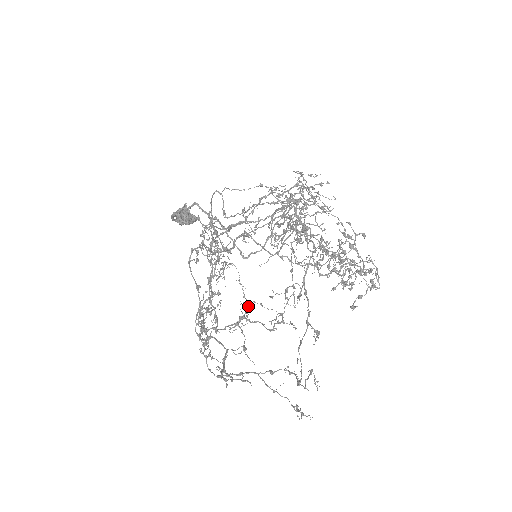
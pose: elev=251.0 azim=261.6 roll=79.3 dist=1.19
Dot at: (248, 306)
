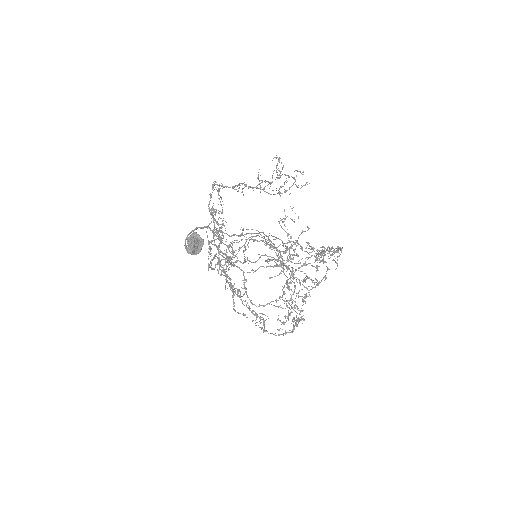
Dot at: (264, 323)
